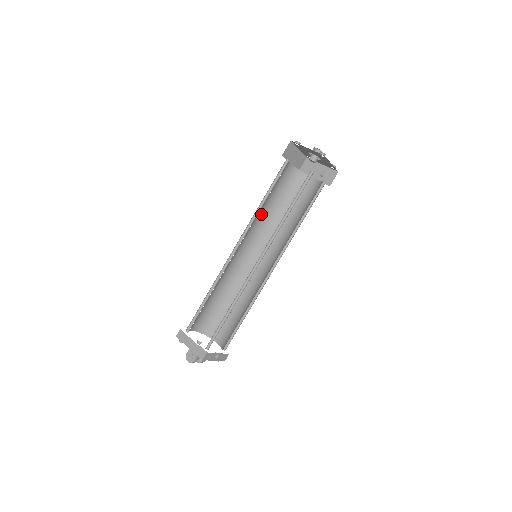
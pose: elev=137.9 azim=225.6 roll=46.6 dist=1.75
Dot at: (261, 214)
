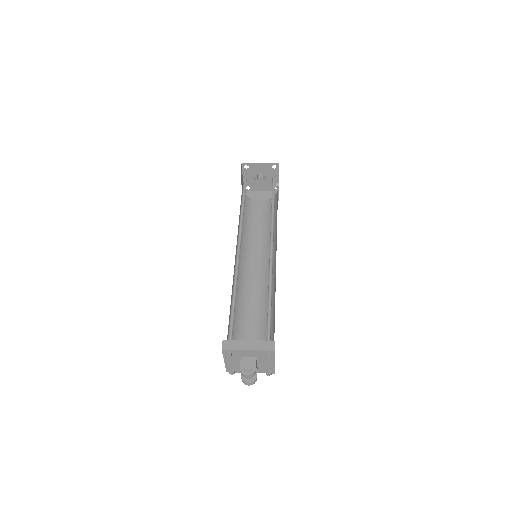
Dot at: (238, 226)
